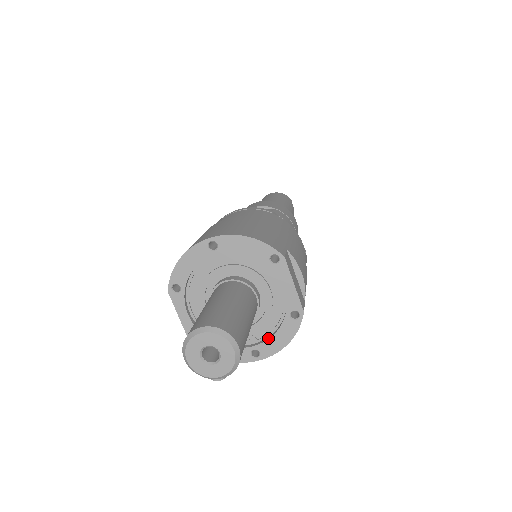
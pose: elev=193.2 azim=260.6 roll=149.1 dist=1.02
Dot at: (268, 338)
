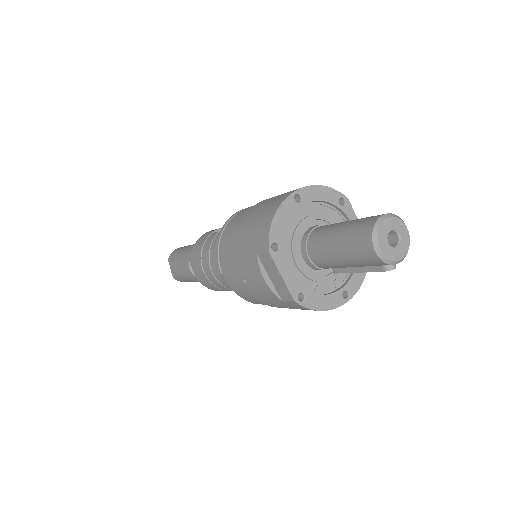
Dot at: (351, 276)
